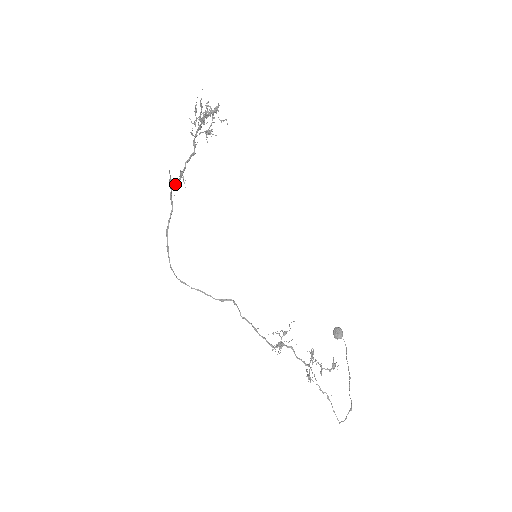
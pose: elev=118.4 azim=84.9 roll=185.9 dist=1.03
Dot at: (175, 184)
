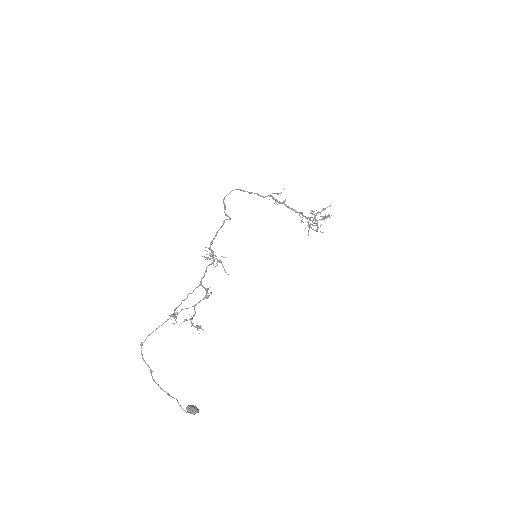
Dot at: (276, 199)
